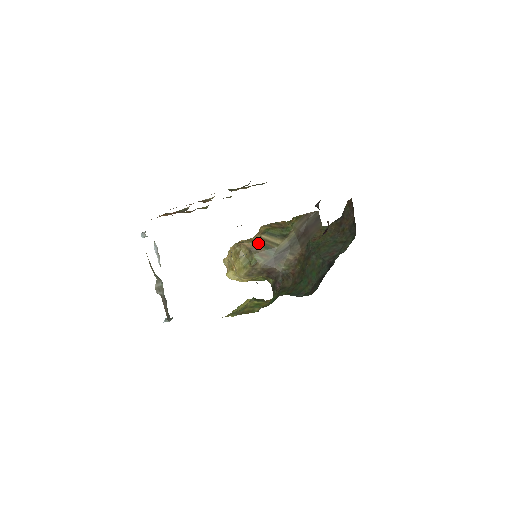
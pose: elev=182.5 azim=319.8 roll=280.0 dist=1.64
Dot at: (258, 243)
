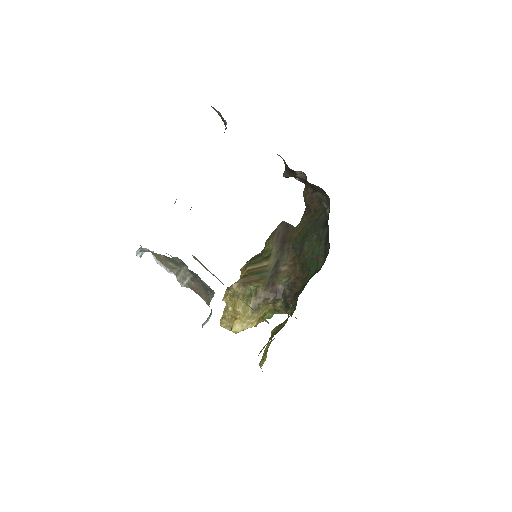
Dot at: (247, 275)
